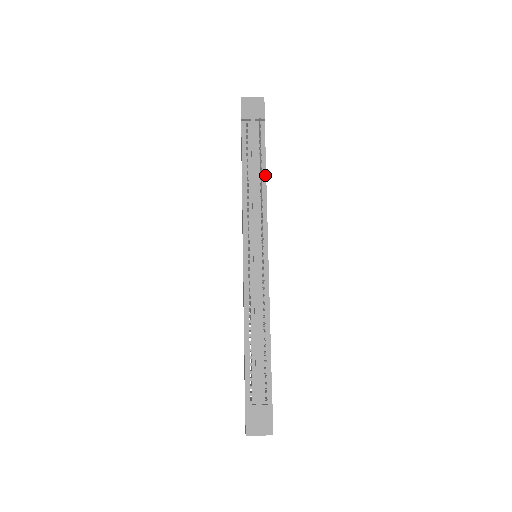
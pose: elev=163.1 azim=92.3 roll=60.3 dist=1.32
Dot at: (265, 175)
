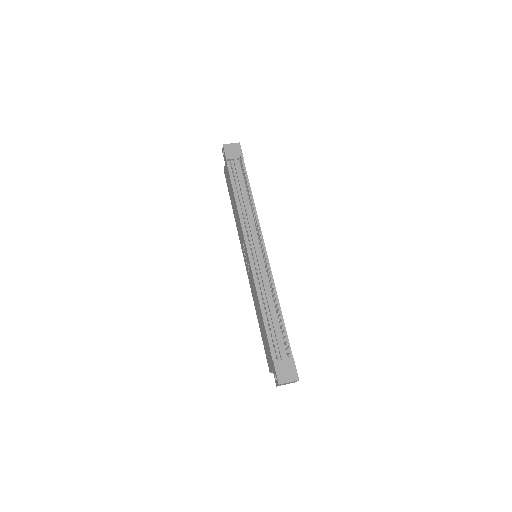
Dot at: (252, 196)
